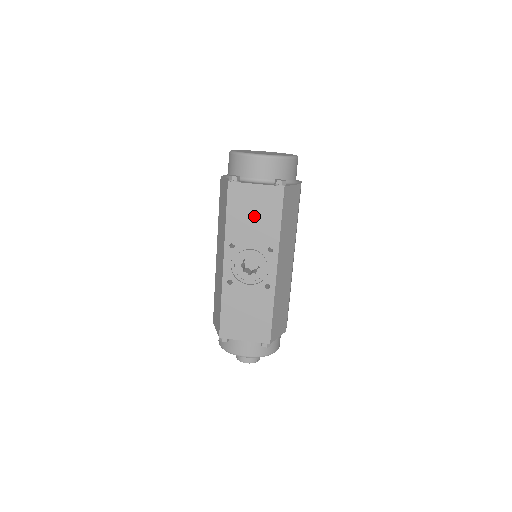
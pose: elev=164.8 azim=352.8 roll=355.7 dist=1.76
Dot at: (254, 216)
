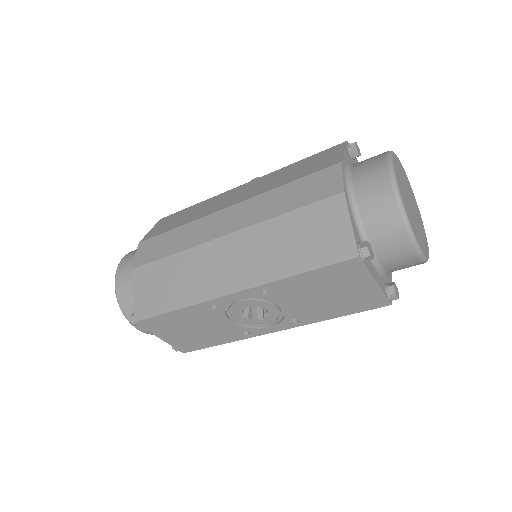
Dot at: (327, 296)
